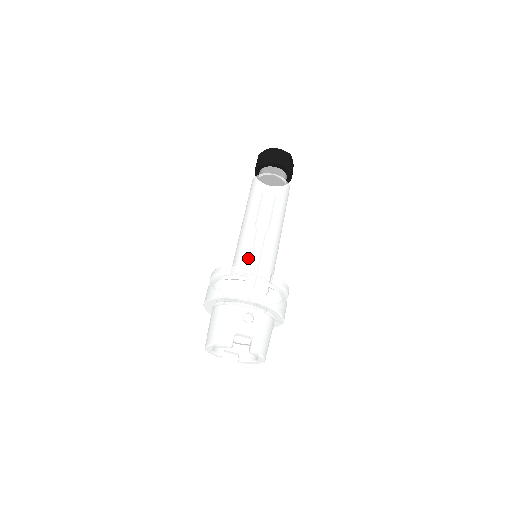
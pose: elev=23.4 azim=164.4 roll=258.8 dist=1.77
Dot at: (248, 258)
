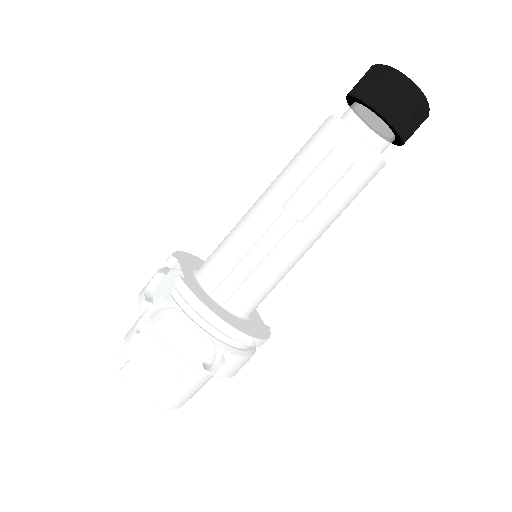
Dot at: (214, 250)
